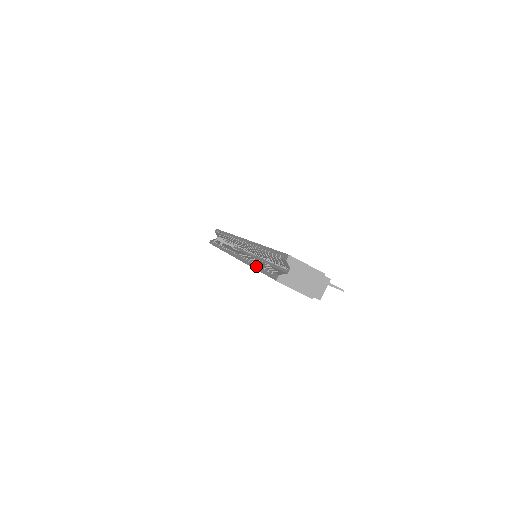
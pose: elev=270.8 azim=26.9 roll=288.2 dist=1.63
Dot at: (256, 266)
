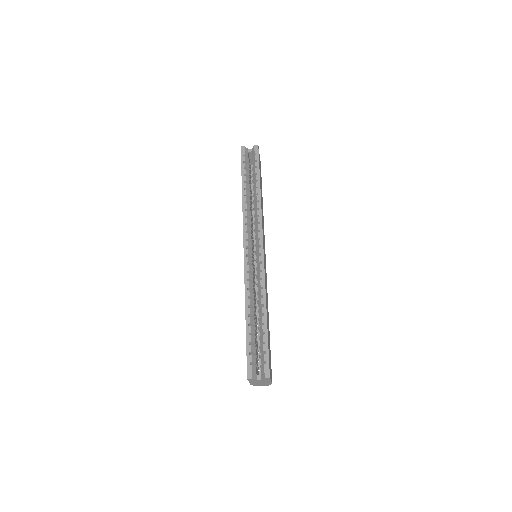
Dot at: (248, 322)
